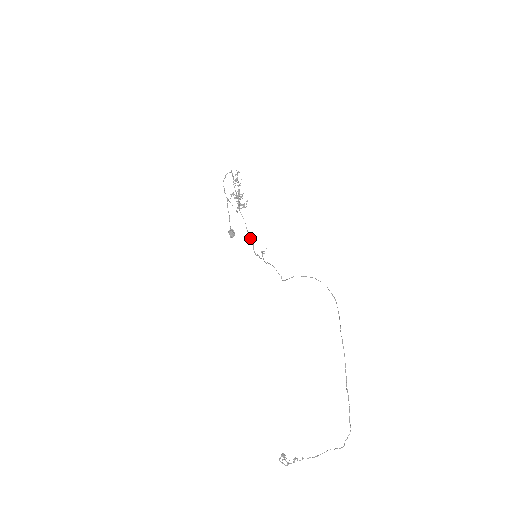
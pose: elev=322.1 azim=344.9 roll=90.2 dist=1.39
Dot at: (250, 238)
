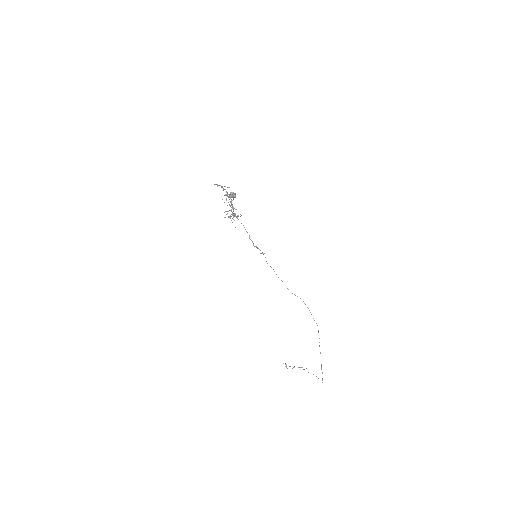
Dot at: (249, 235)
